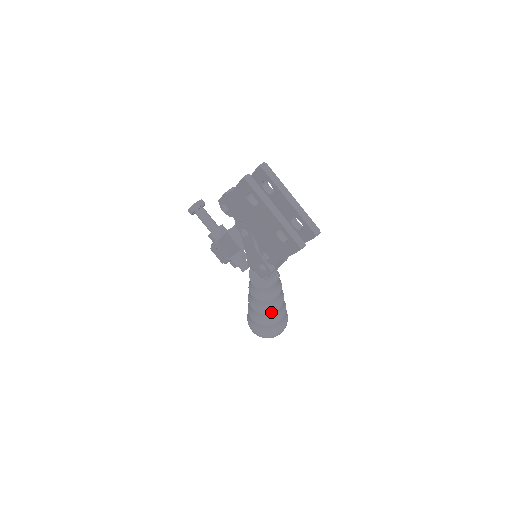
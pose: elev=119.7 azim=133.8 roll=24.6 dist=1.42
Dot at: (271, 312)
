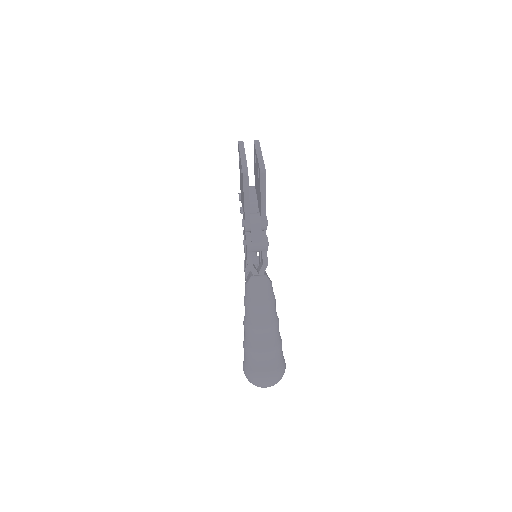
Dot at: (254, 326)
